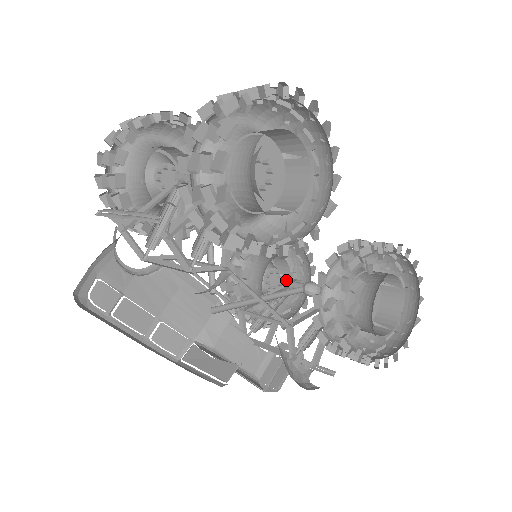
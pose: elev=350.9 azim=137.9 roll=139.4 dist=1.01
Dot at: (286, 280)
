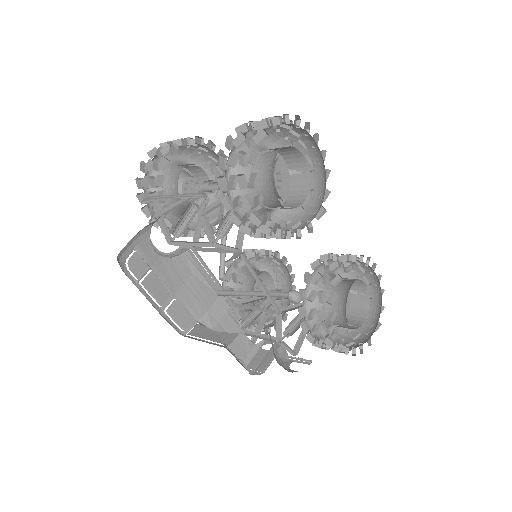
Dot at: (273, 290)
